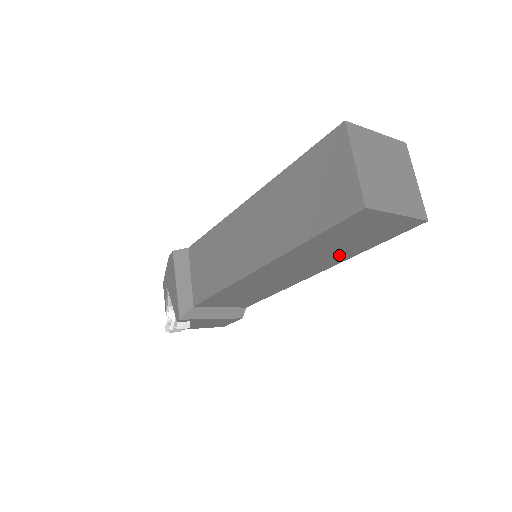
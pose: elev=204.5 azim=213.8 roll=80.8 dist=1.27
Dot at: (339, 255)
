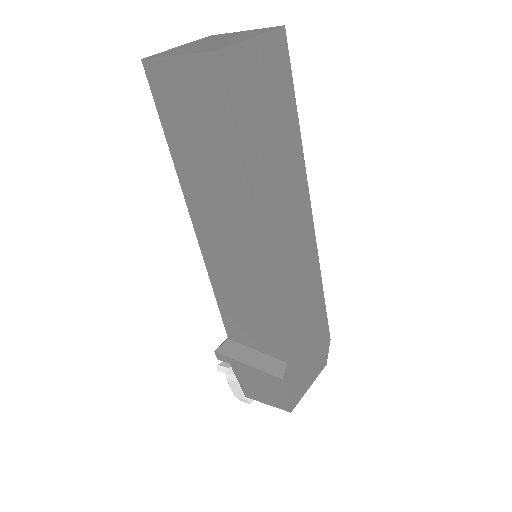
Dot at: (227, 176)
